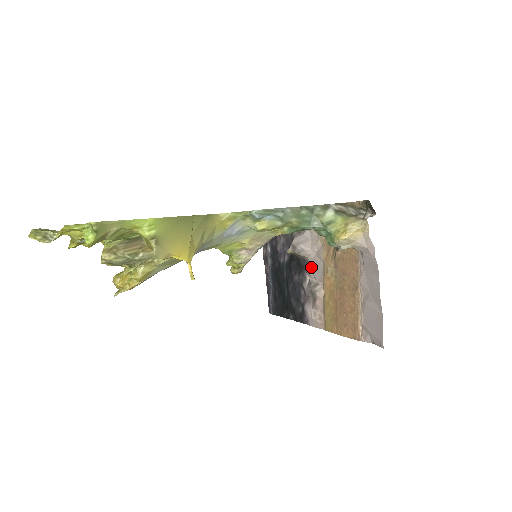
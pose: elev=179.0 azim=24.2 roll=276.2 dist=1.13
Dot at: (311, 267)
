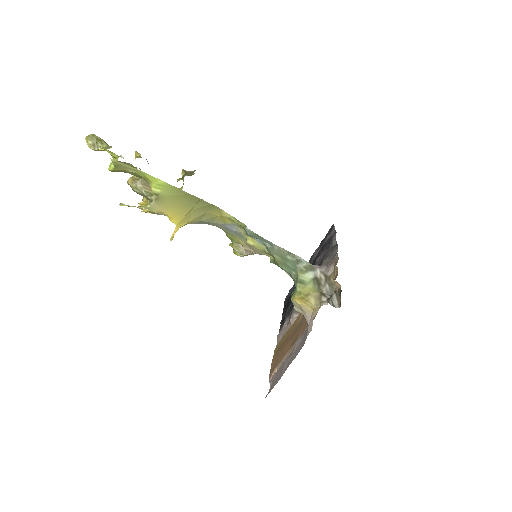
Dot at: occluded
